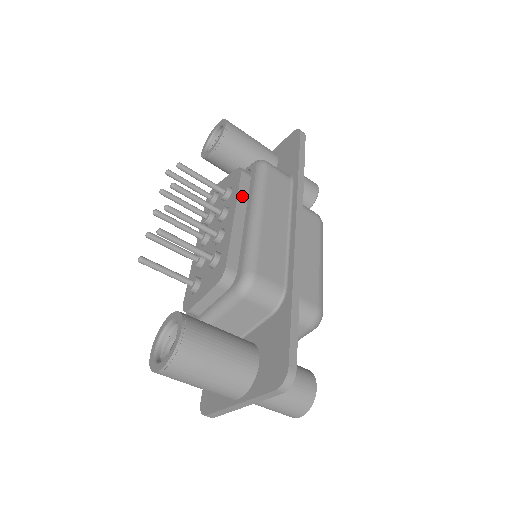
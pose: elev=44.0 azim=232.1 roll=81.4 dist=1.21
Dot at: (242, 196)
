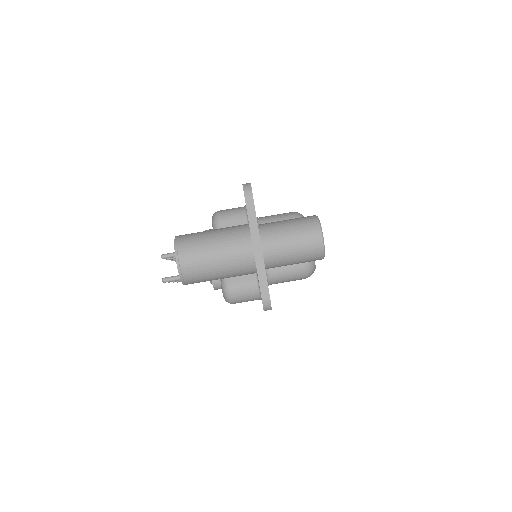
Dot at: occluded
